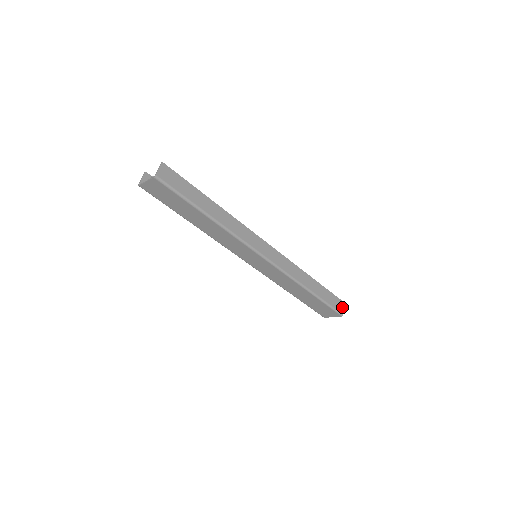
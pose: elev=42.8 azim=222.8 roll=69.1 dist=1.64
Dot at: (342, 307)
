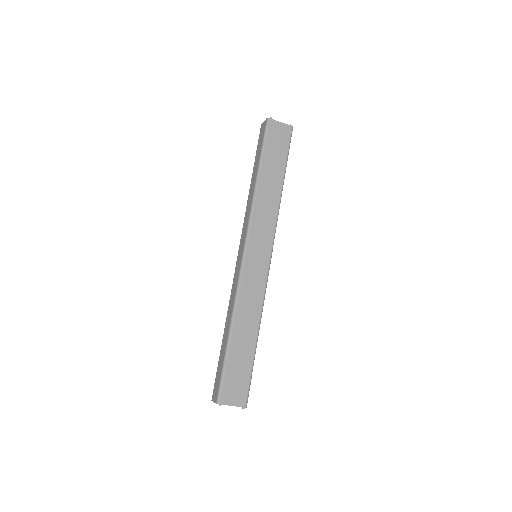
Dot at: occluded
